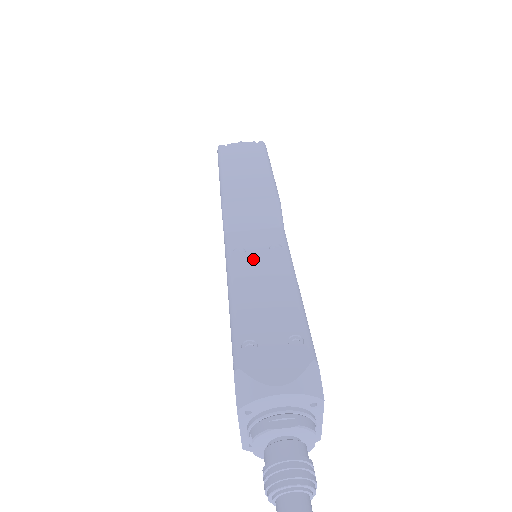
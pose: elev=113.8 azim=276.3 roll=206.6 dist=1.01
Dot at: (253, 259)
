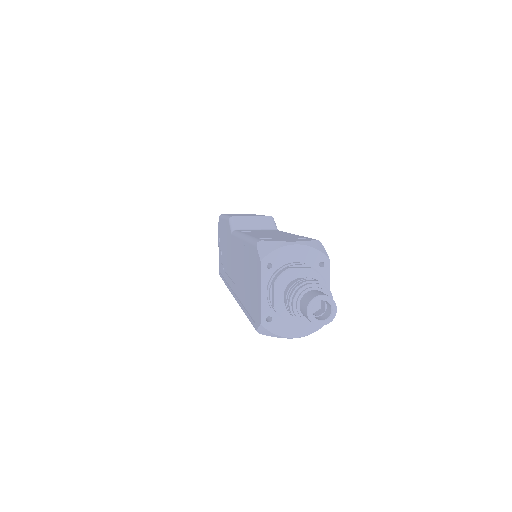
Dot at: (258, 232)
